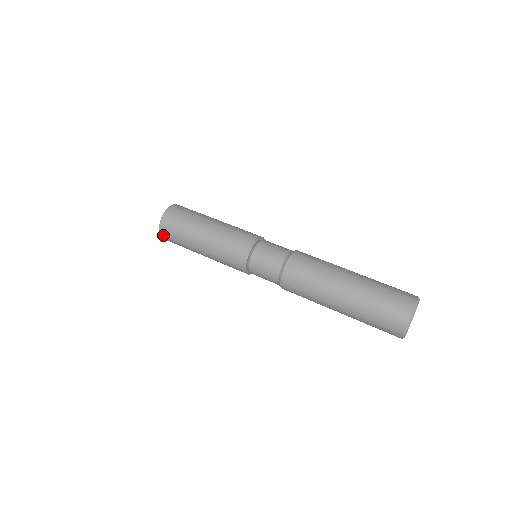
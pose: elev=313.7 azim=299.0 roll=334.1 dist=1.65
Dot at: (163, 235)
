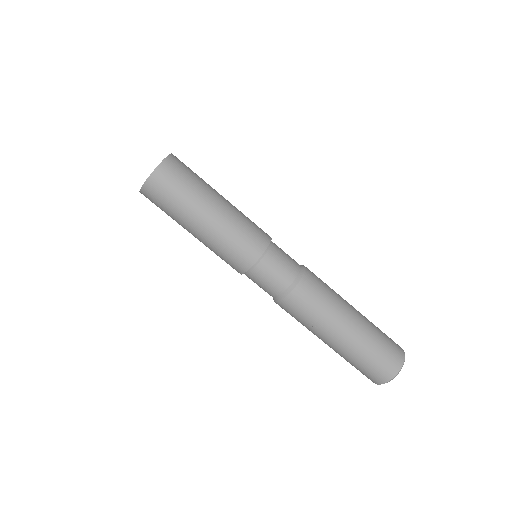
Dot at: occluded
